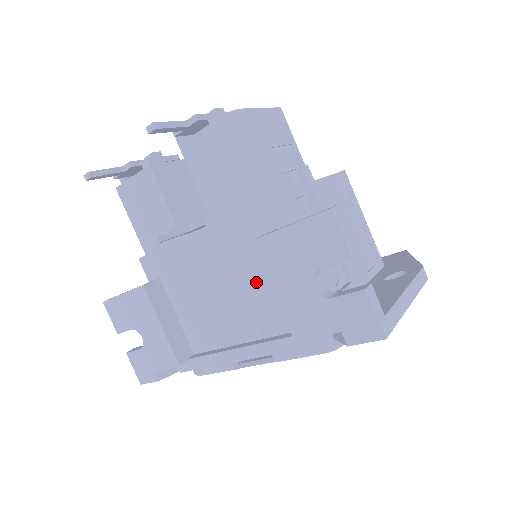
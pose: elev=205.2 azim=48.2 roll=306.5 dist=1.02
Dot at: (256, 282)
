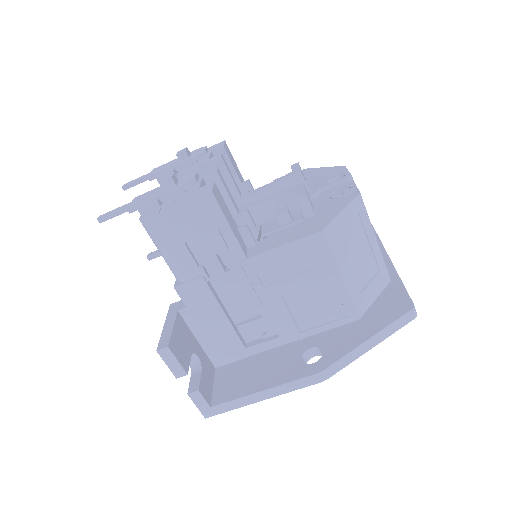
Dot at: occluded
